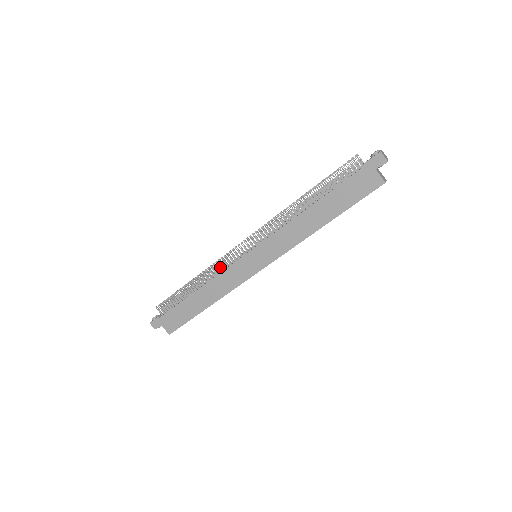
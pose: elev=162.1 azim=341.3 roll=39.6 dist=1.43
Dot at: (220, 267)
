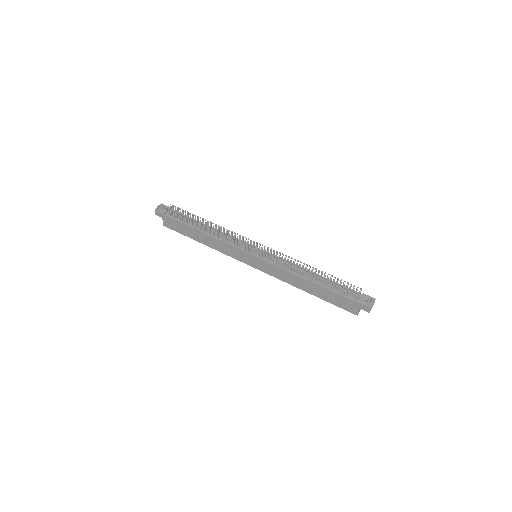
Dot at: (229, 239)
